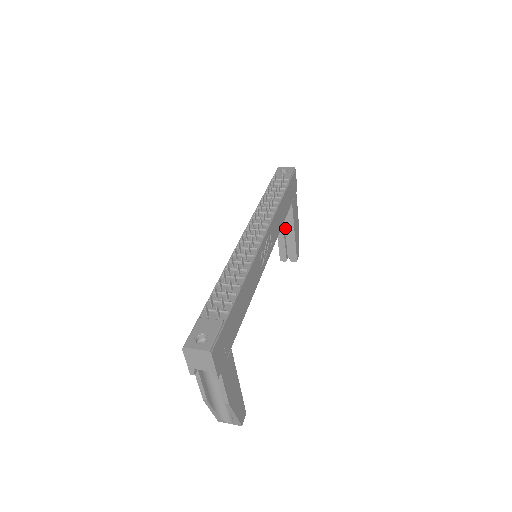
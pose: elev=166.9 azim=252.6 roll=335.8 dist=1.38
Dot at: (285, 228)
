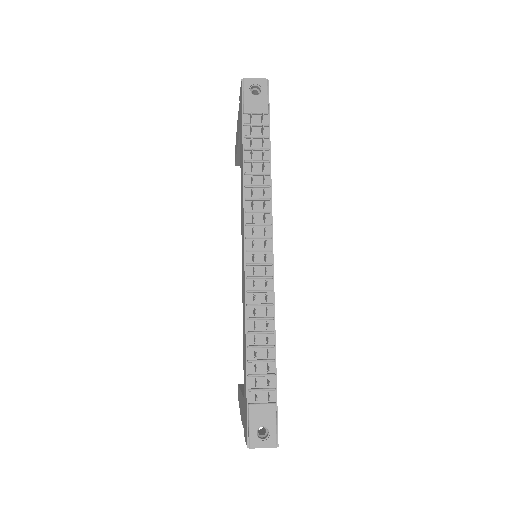
Dot at: occluded
